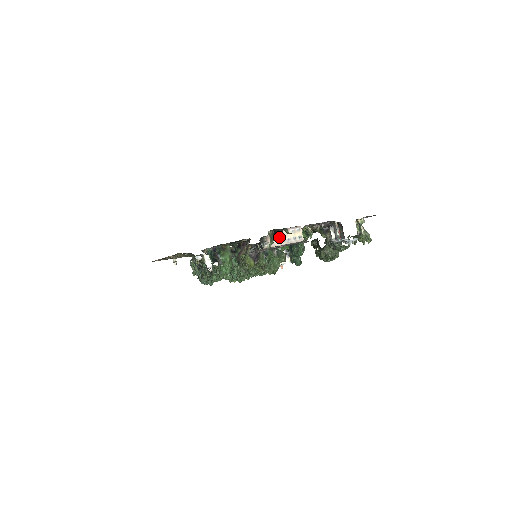
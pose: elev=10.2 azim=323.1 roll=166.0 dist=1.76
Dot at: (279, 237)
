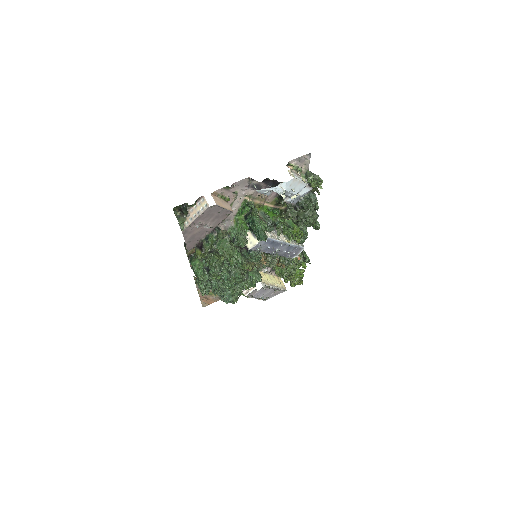
Dot at: (185, 214)
